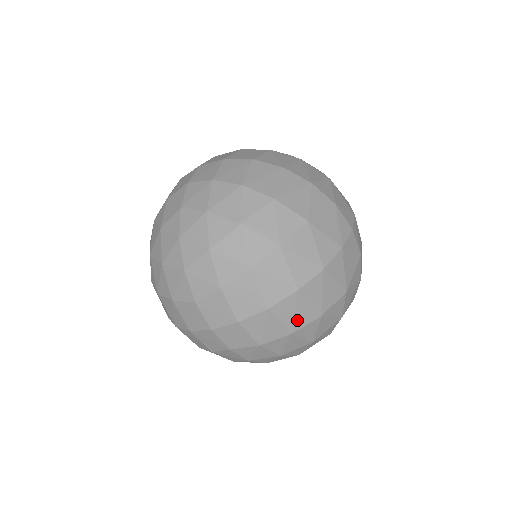
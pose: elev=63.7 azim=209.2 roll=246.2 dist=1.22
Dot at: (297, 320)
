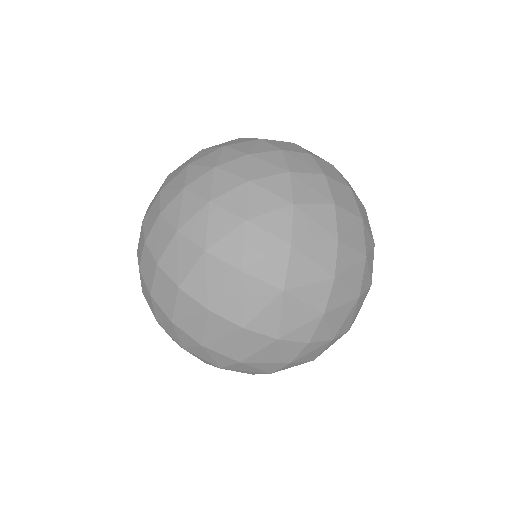
Dot at: occluded
